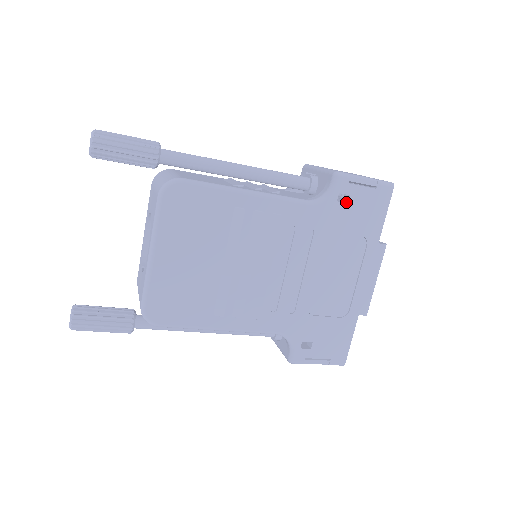
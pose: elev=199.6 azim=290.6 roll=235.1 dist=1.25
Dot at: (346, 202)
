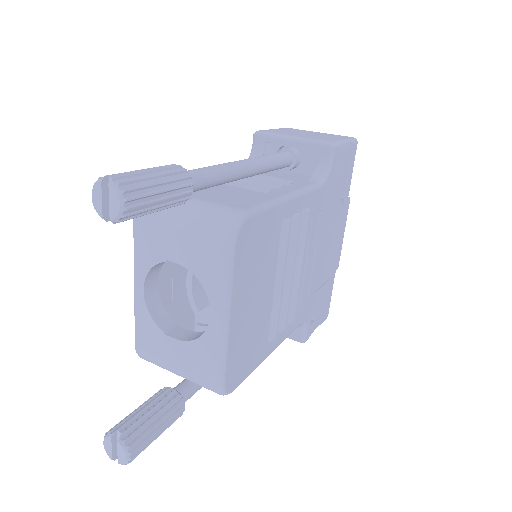
Dot at: (334, 171)
